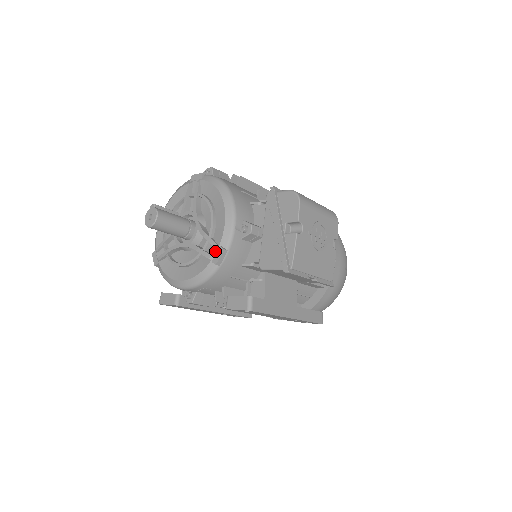
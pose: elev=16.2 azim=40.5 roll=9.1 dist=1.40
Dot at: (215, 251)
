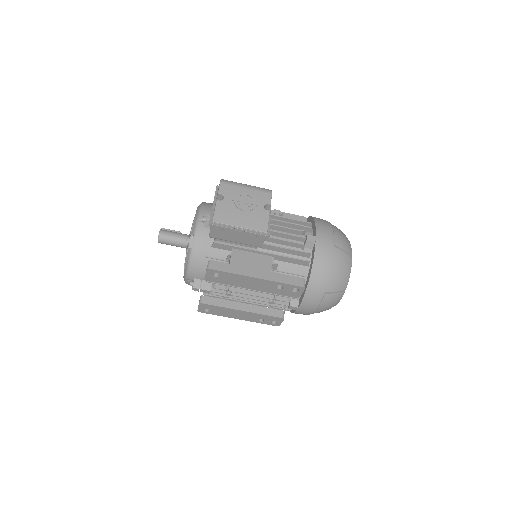
Dot at: occluded
